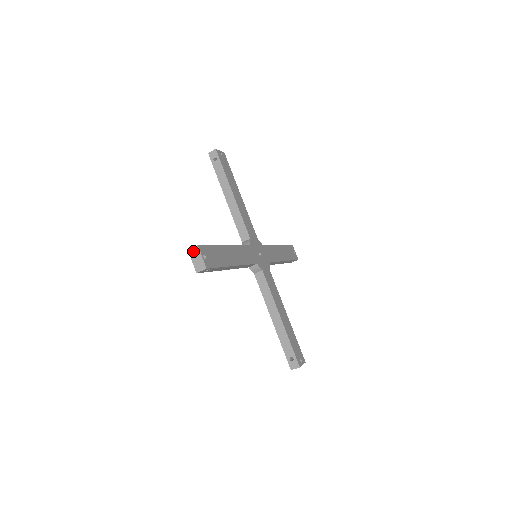
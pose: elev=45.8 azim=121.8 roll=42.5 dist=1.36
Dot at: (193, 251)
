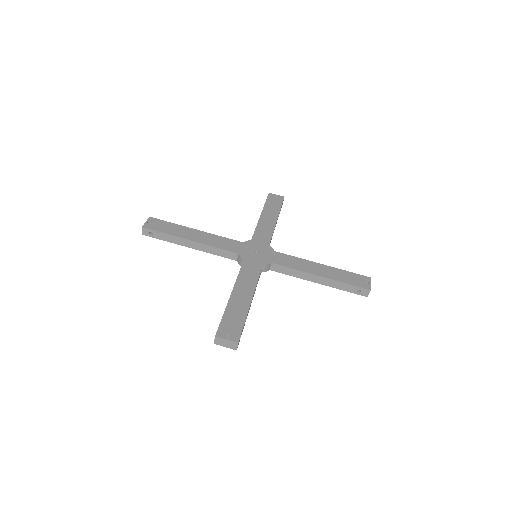
Dot at: (217, 342)
